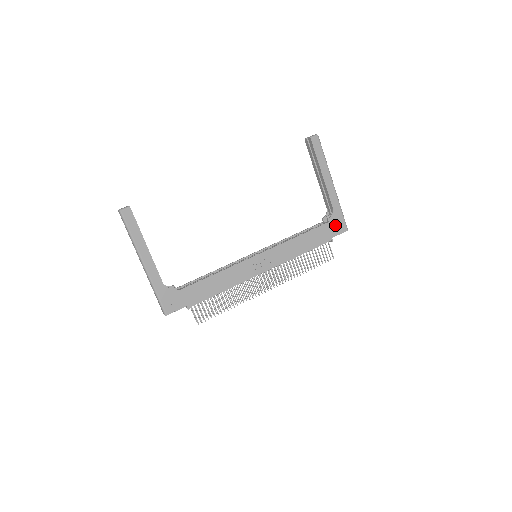
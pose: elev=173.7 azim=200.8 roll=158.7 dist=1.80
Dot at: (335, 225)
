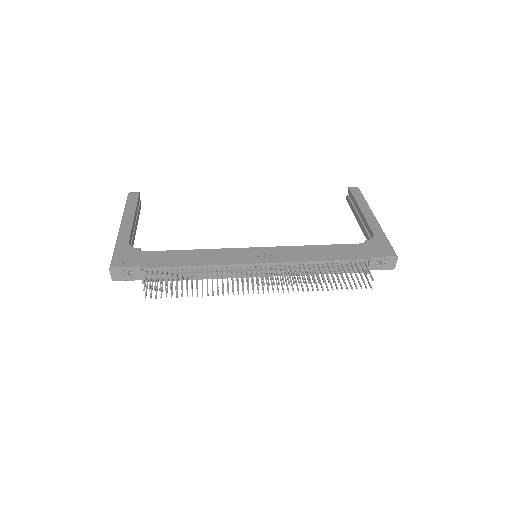
Dot at: (376, 248)
